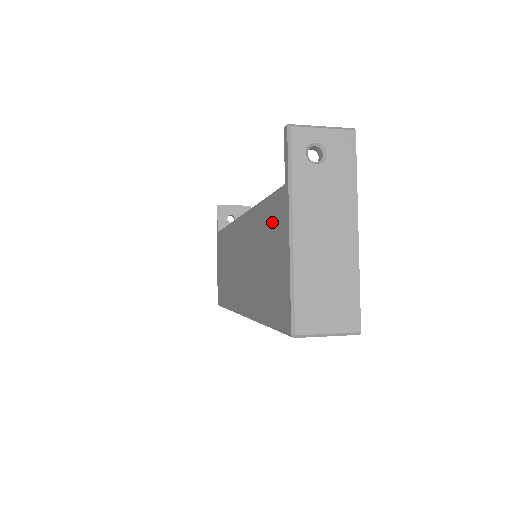
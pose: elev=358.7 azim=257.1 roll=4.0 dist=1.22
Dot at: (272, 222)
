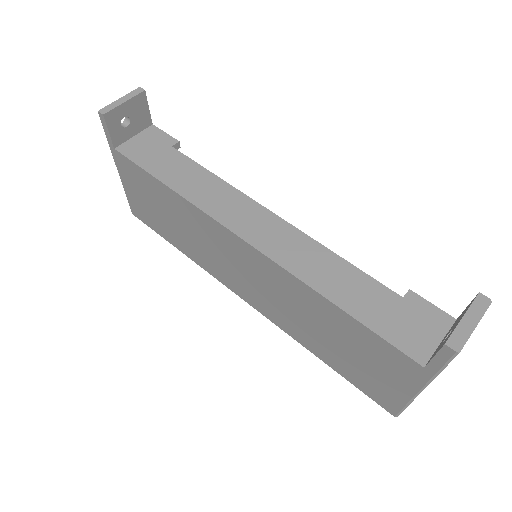
Dot at: (374, 350)
